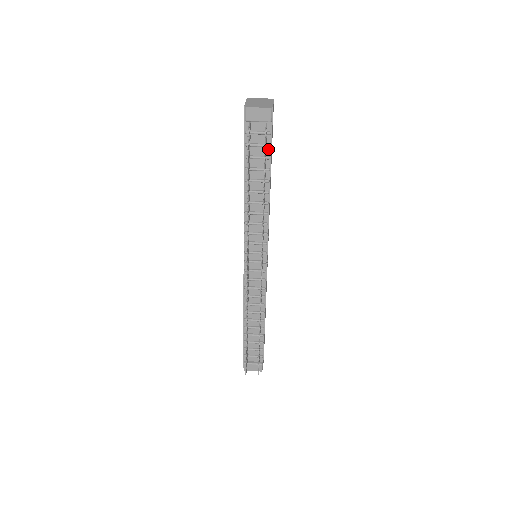
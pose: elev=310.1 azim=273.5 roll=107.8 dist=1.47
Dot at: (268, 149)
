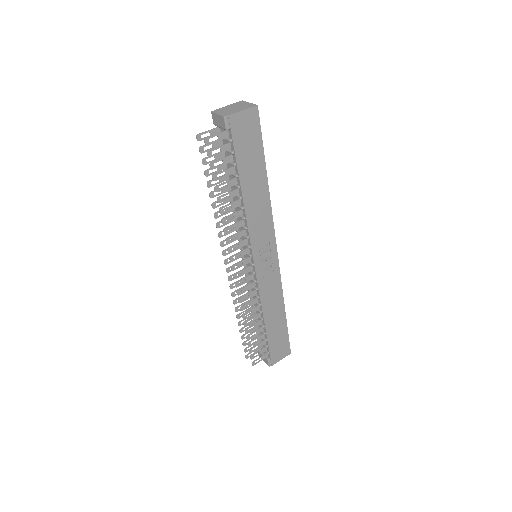
Dot at: (234, 156)
